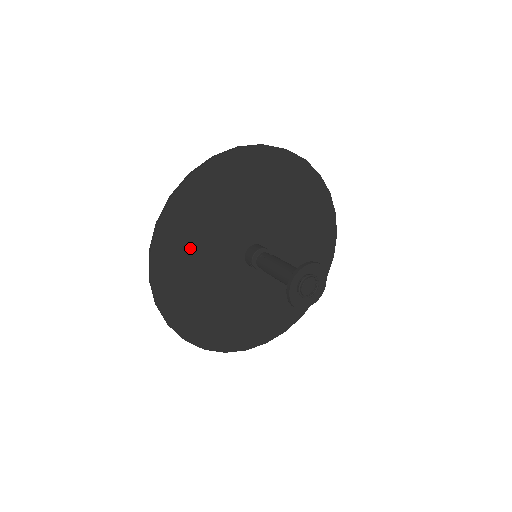
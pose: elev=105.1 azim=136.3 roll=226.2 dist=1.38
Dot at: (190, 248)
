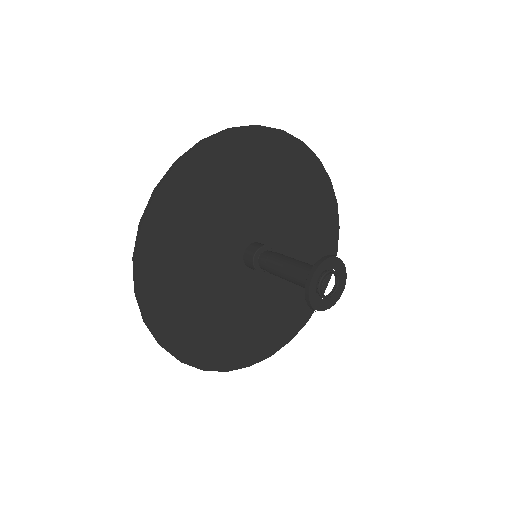
Dot at: (184, 293)
